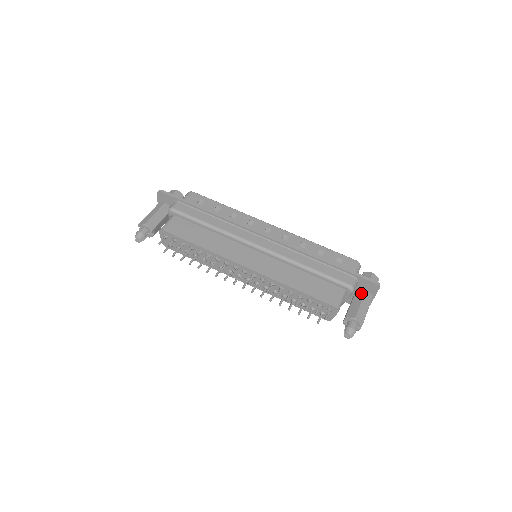
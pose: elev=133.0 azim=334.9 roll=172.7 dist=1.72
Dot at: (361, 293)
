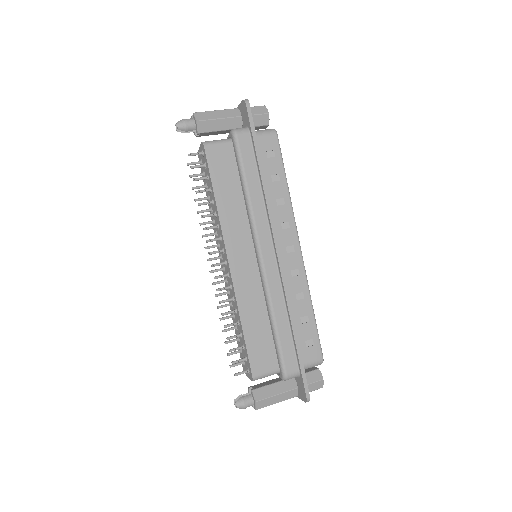
Dot at: (290, 385)
